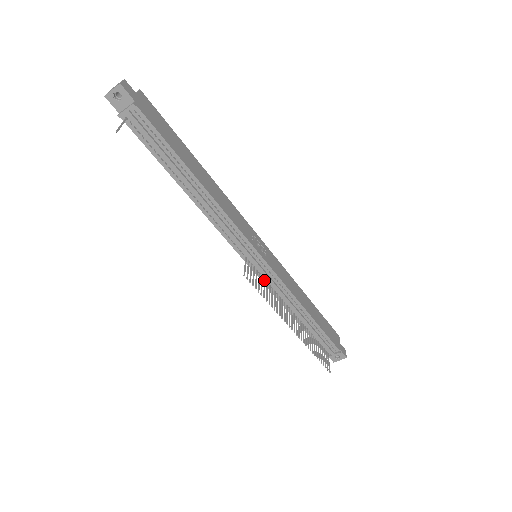
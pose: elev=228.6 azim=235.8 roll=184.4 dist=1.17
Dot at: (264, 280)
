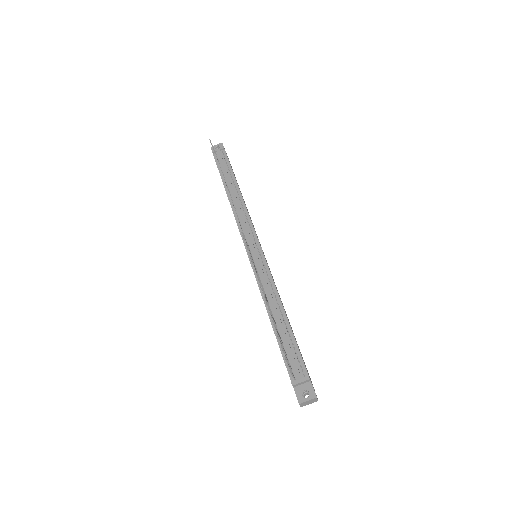
Dot at: (255, 266)
